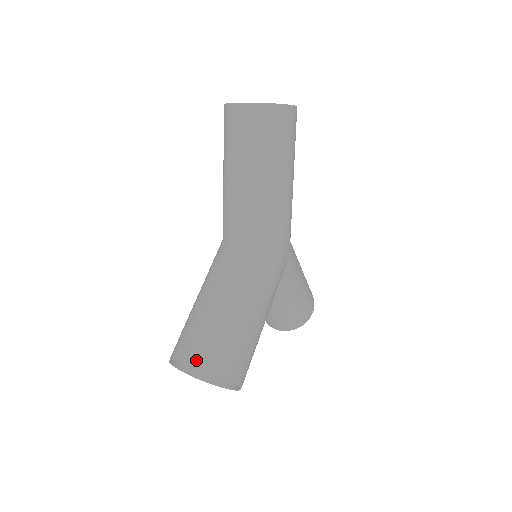
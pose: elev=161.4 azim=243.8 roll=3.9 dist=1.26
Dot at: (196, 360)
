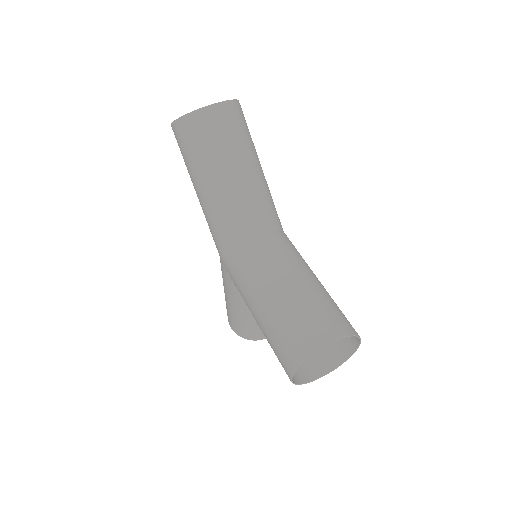
Dot at: (335, 336)
